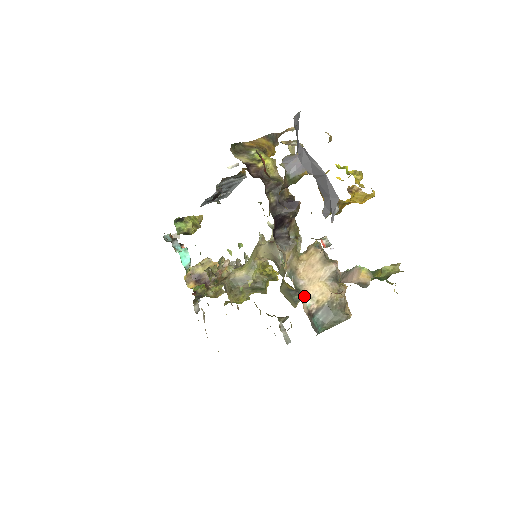
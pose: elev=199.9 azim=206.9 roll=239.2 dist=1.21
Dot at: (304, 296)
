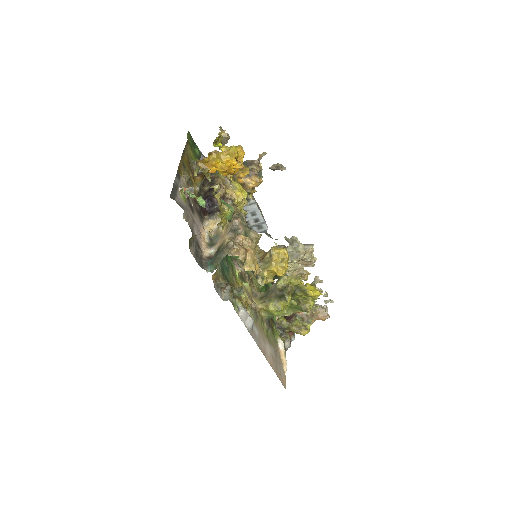
Dot at: (214, 248)
